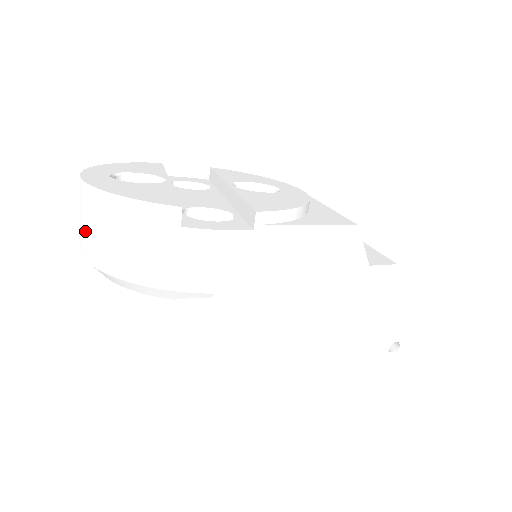
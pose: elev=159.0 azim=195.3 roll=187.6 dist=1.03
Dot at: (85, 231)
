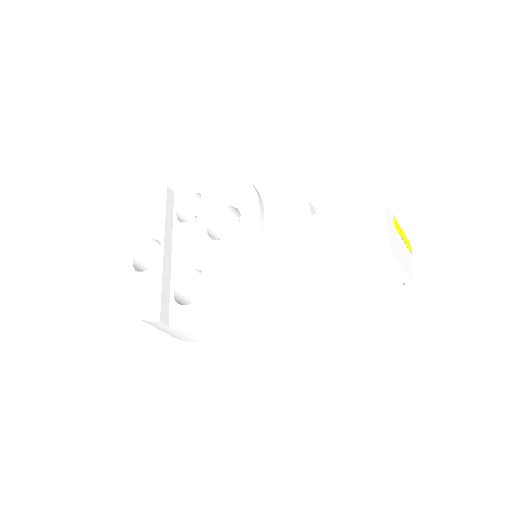
Dot at: occluded
